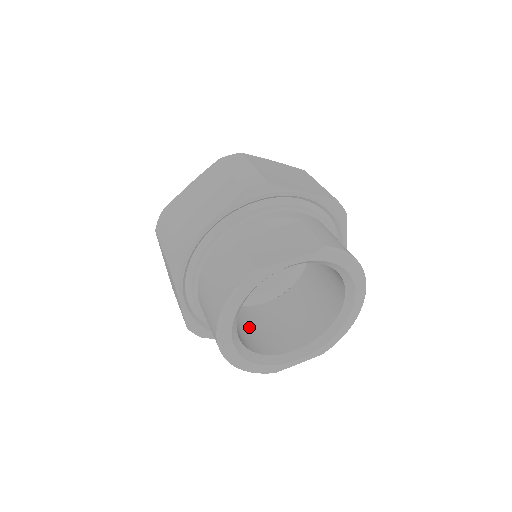
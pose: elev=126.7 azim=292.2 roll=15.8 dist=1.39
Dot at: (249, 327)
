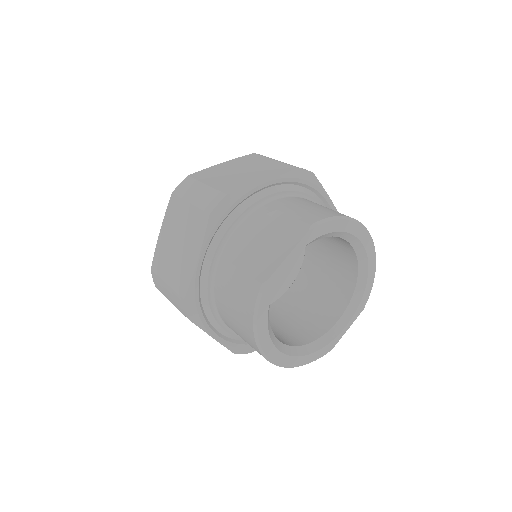
Dot at: (286, 322)
